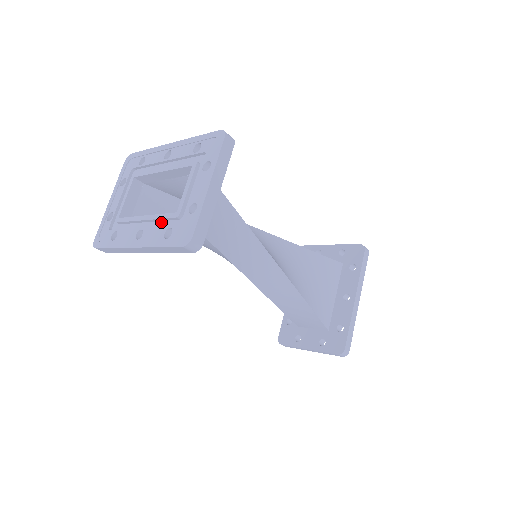
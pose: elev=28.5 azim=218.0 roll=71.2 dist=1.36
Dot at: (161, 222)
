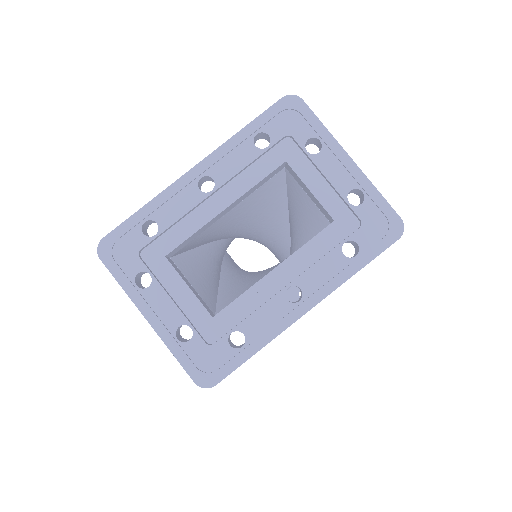
Dot at: (310, 254)
